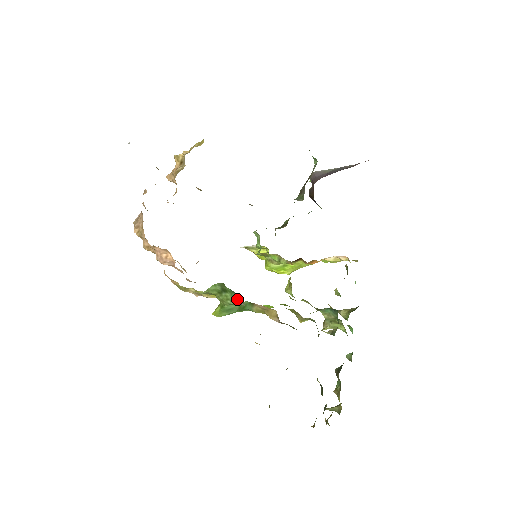
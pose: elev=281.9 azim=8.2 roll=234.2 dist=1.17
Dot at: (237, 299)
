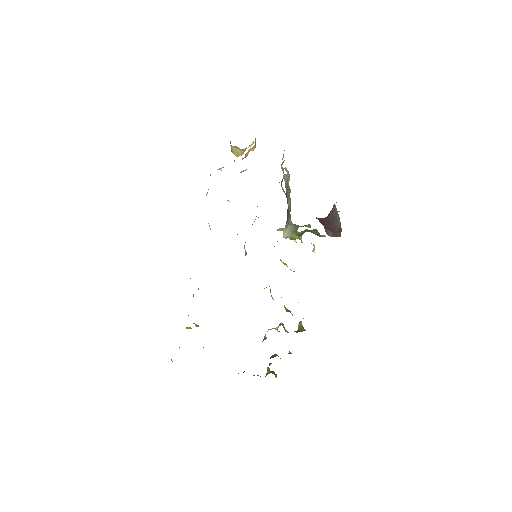
Dot at: (193, 296)
